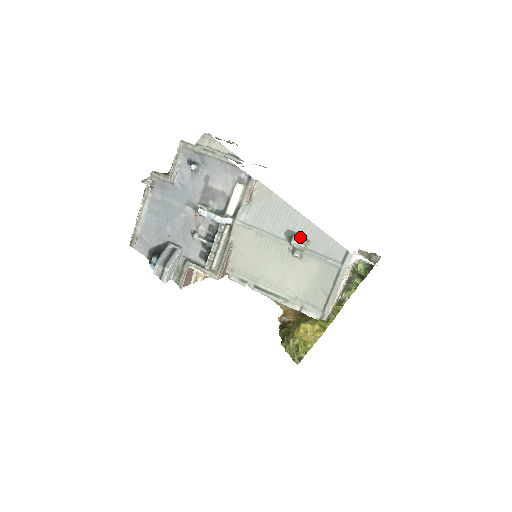
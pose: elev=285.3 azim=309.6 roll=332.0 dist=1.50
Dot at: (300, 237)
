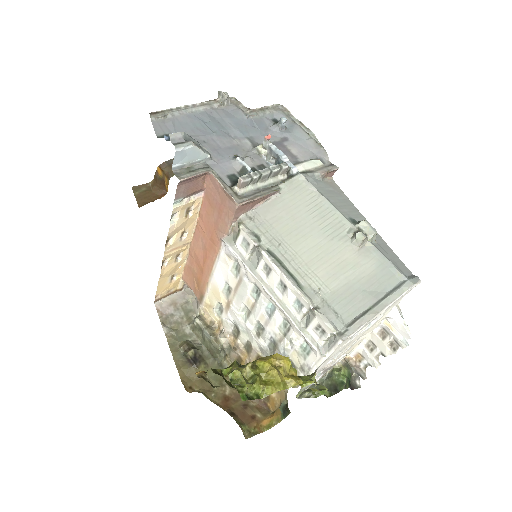
Dot at: occluded
